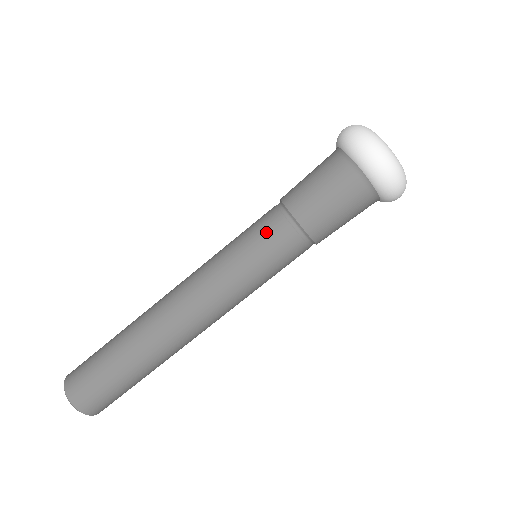
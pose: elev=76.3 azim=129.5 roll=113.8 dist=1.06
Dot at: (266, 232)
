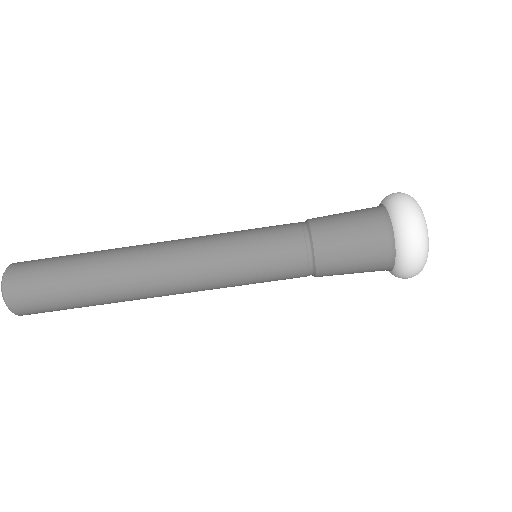
Dot at: (284, 270)
